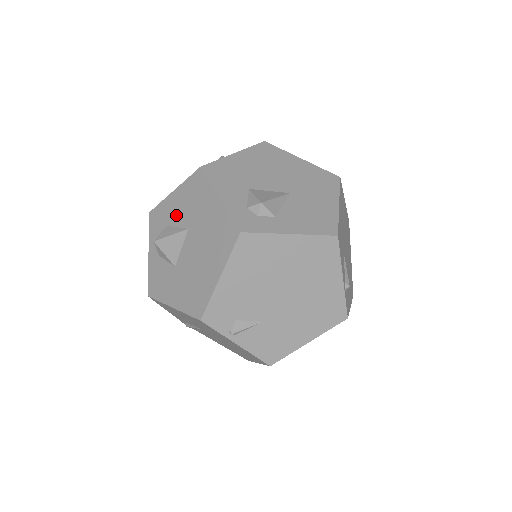
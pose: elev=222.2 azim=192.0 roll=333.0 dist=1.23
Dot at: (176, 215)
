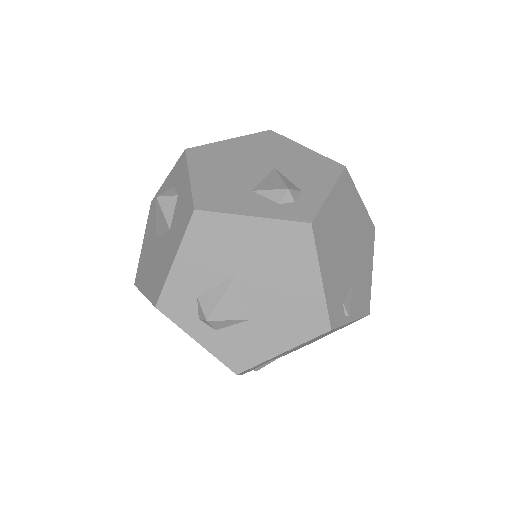
Dot at: (203, 277)
